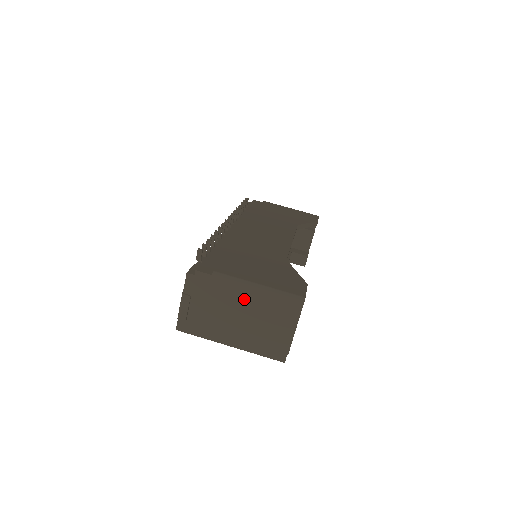
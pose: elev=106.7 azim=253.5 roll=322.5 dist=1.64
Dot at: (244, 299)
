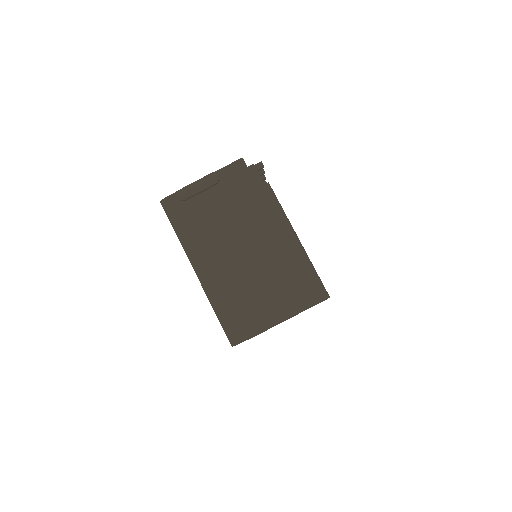
Dot at: (269, 238)
